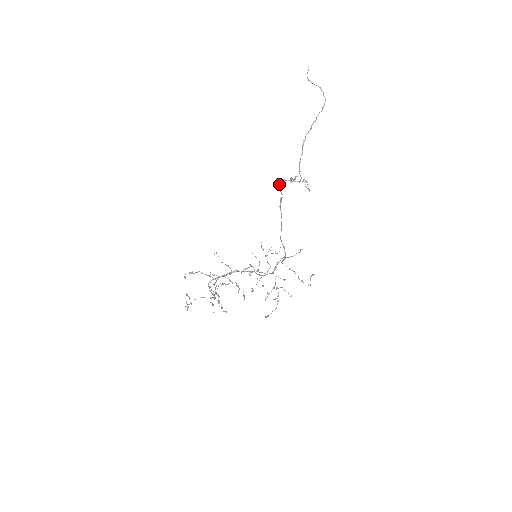
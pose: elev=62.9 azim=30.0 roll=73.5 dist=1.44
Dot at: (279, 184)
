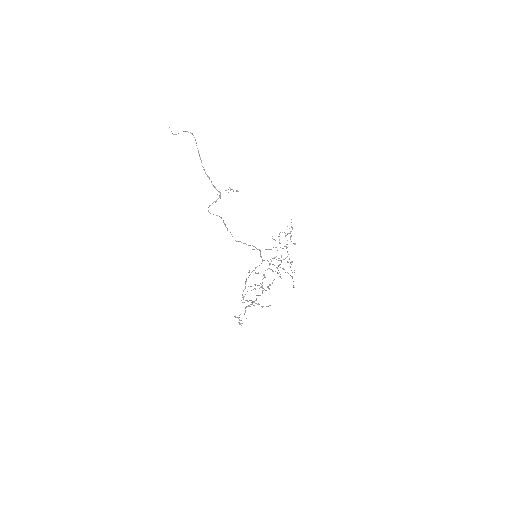
Dot at: occluded
